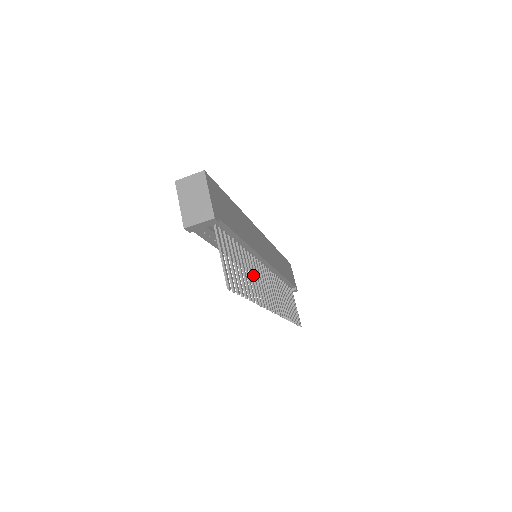
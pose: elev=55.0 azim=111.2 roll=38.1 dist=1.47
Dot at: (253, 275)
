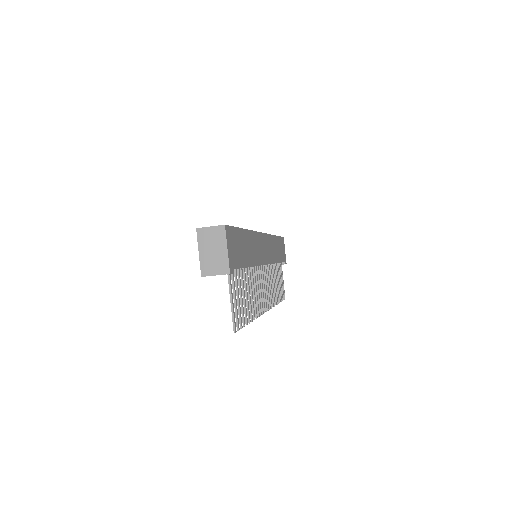
Dot at: (253, 290)
